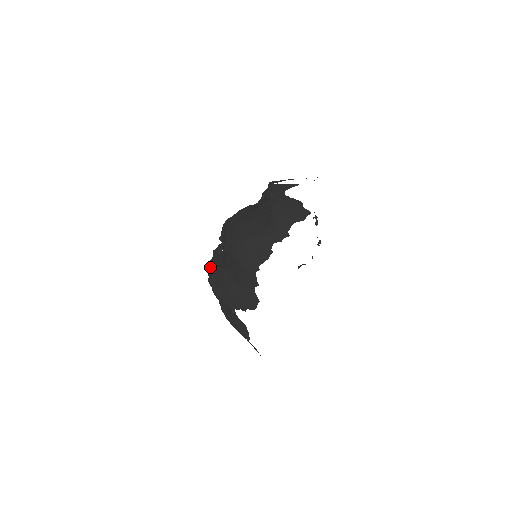
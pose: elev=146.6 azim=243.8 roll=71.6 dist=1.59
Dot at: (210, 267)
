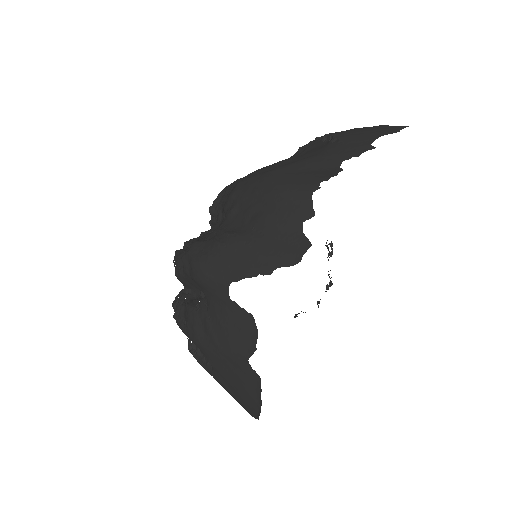
Dot at: (182, 250)
